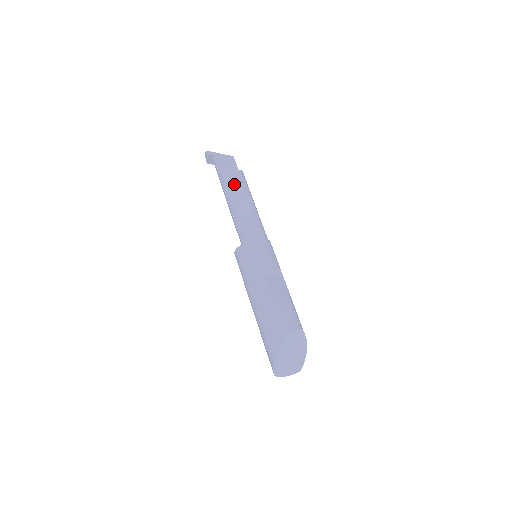
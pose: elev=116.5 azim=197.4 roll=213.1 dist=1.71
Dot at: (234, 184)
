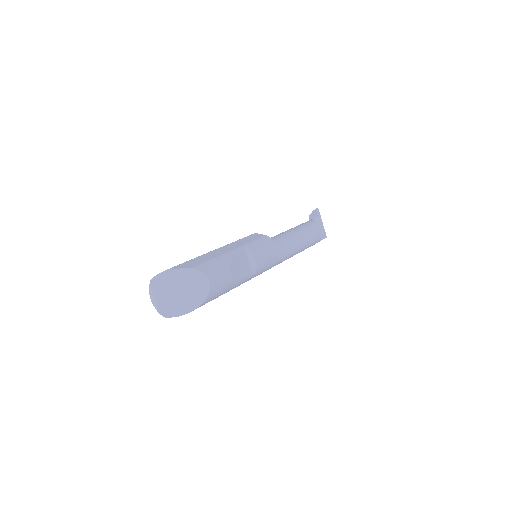
Dot at: (306, 228)
